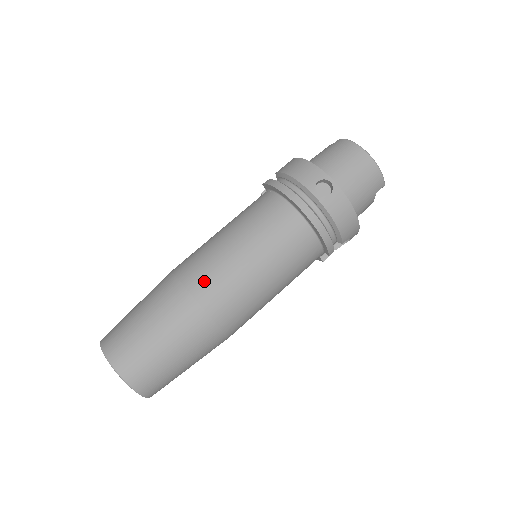
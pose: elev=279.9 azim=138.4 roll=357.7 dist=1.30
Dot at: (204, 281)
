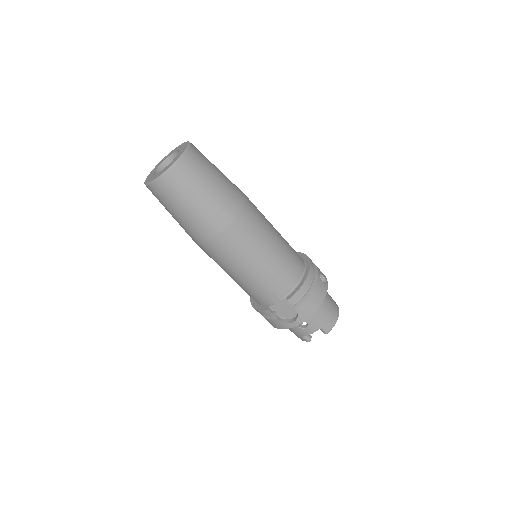
Dot at: (255, 207)
